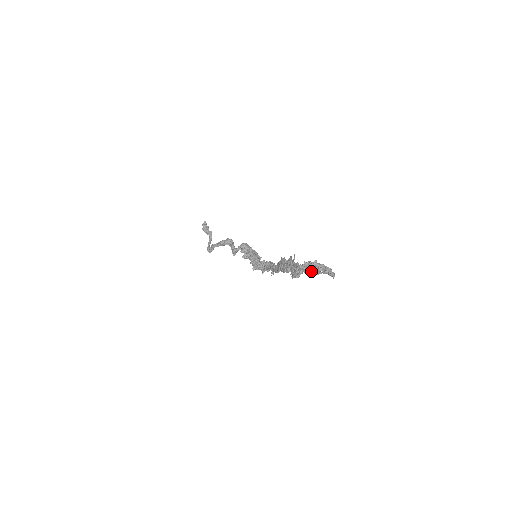
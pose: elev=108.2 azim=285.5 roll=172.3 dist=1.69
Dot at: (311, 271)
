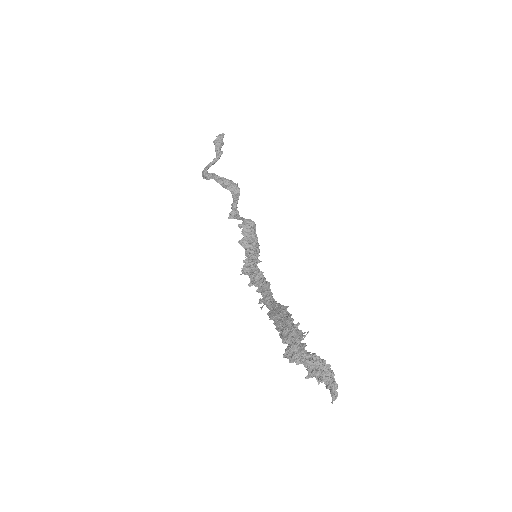
Dot at: (313, 373)
